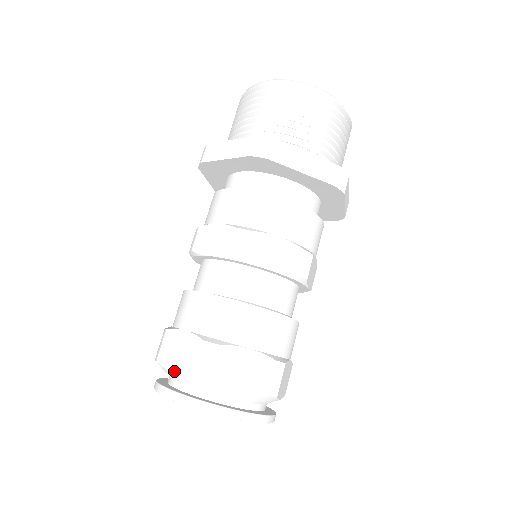
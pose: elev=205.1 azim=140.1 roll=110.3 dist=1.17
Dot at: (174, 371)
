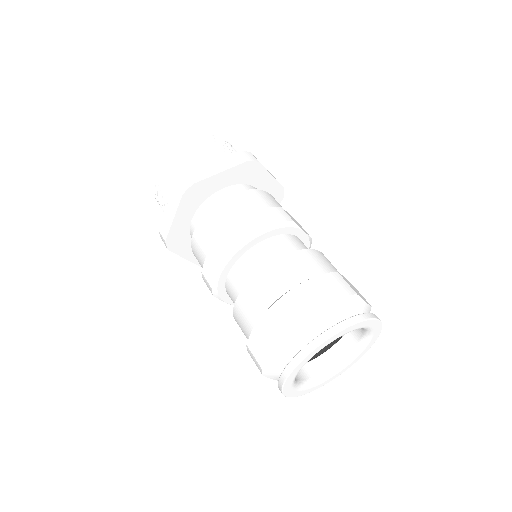
Dot at: (327, 310)
